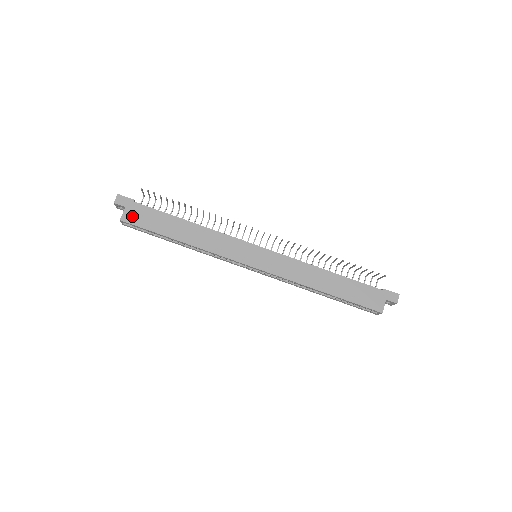
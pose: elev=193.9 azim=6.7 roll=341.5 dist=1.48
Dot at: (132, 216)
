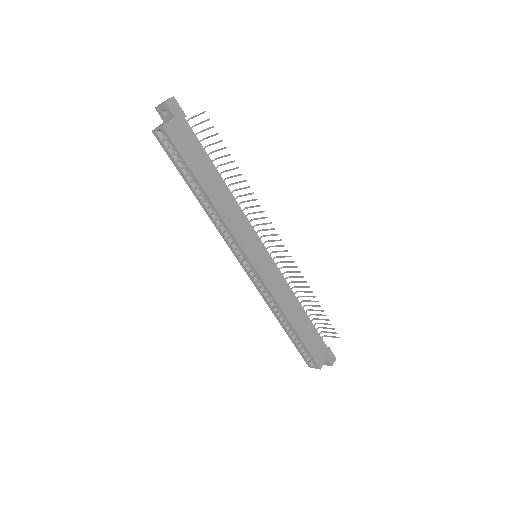
Dot at: (176, 132)
